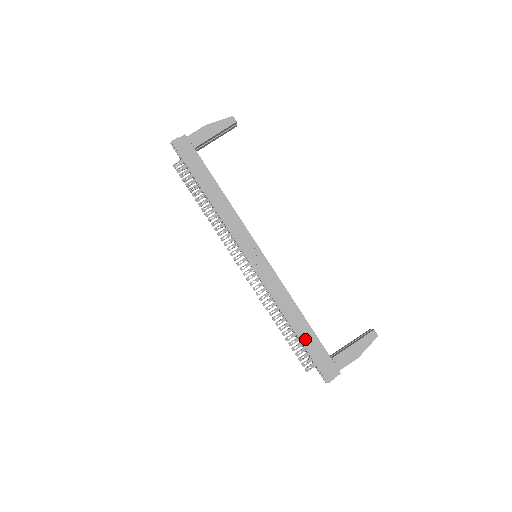
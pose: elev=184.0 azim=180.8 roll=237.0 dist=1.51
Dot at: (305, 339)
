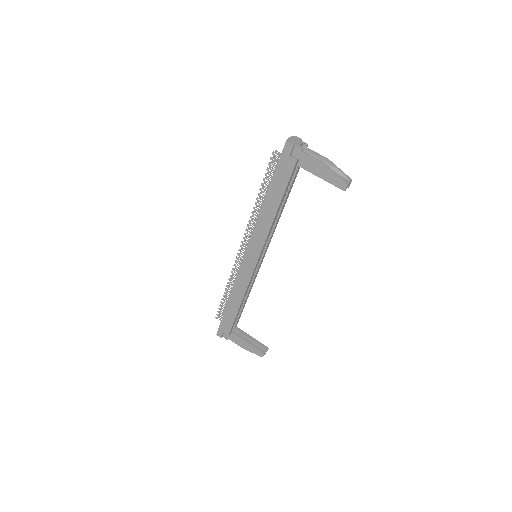
Dot at: (228, 313)
